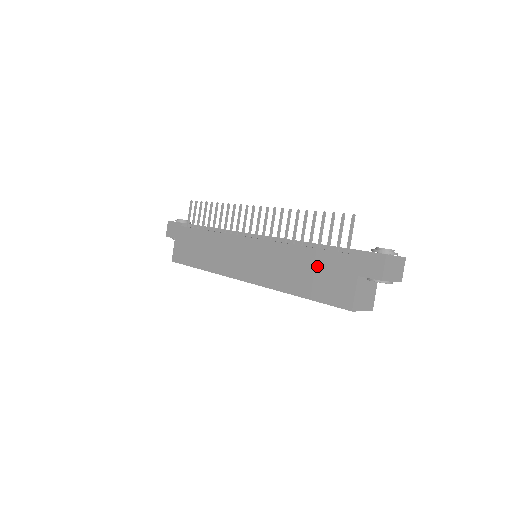
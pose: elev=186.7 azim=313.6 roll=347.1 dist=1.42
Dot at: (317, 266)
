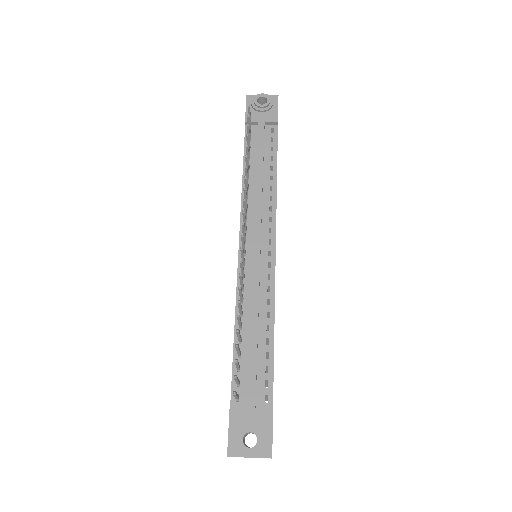
Dot at: occluded
